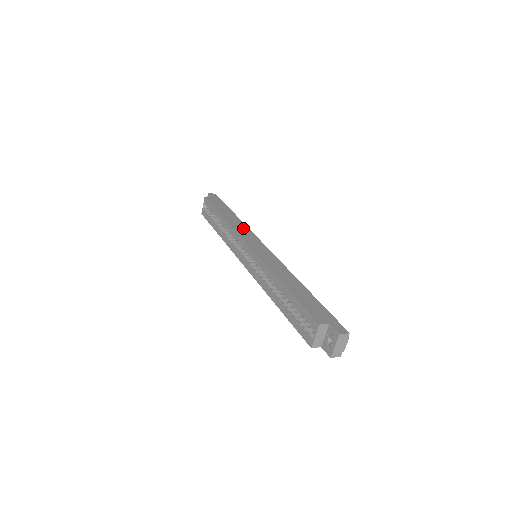
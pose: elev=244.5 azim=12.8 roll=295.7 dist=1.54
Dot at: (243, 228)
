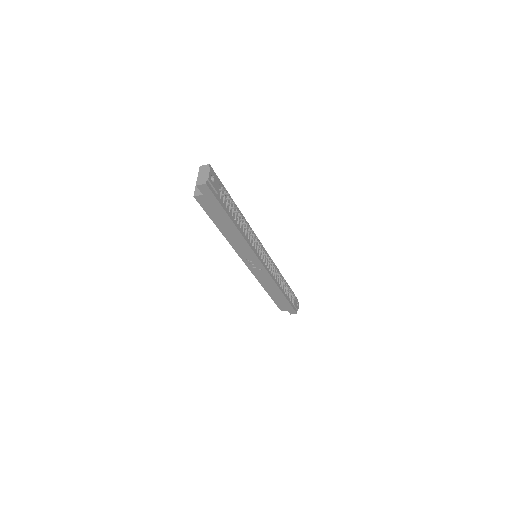
Dot at: occluded
